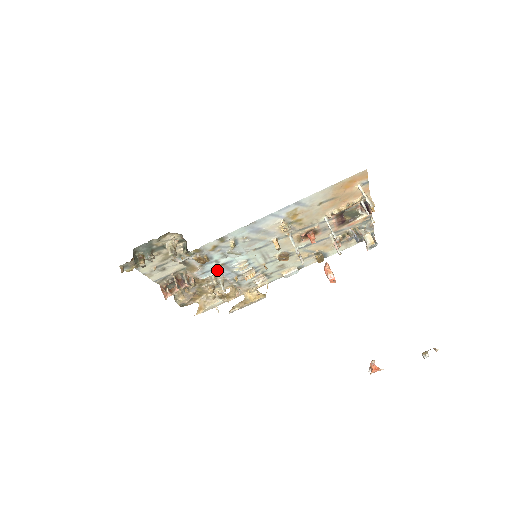
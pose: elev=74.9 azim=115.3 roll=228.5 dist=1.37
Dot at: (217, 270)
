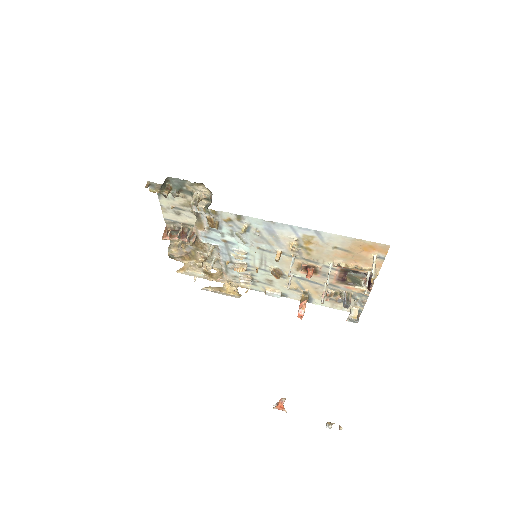
Dot at: (218, 243)
